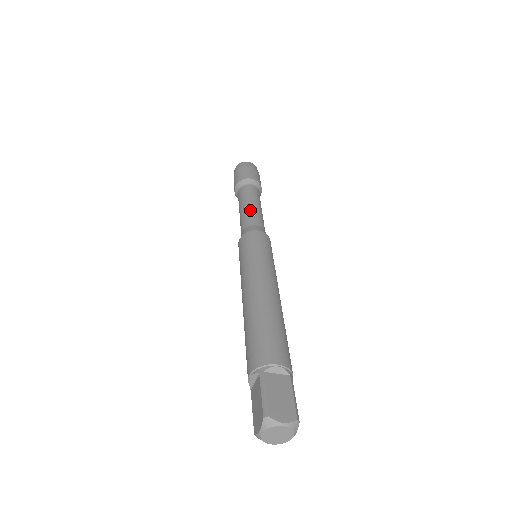
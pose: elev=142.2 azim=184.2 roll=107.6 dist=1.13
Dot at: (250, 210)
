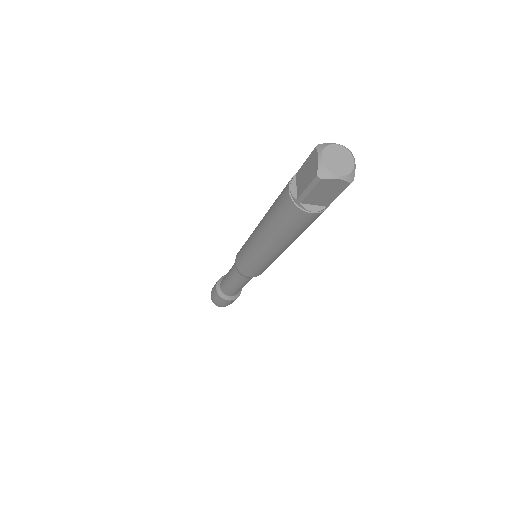
Dot at: occluded
